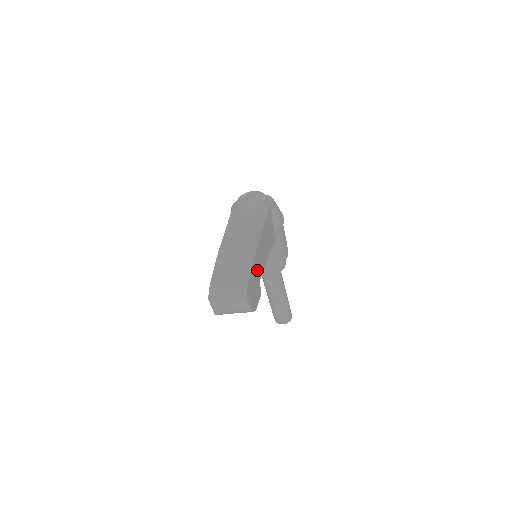
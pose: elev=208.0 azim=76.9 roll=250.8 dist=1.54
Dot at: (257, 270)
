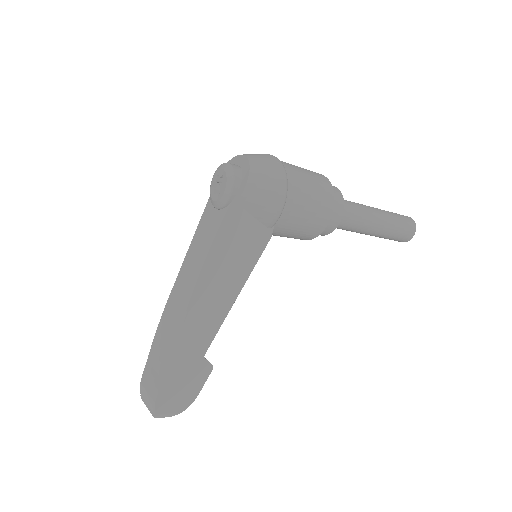
Dot at: (190, 354)
